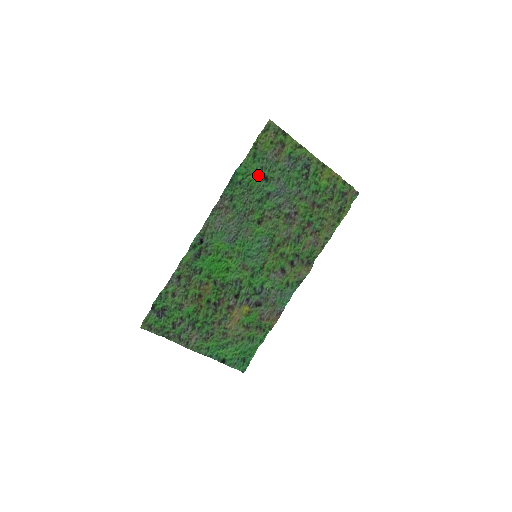
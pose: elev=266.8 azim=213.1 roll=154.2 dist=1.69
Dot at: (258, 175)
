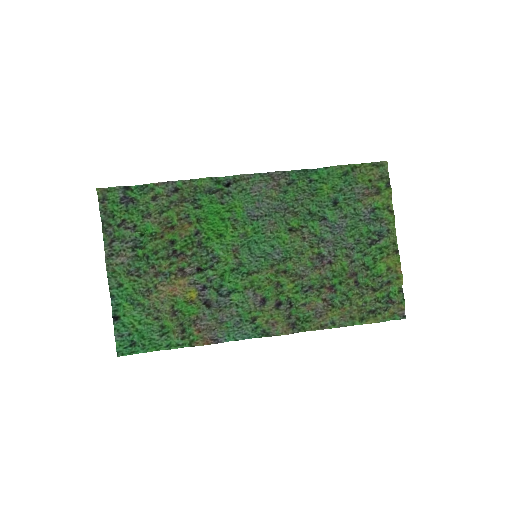
Dot at: (332, 192)
